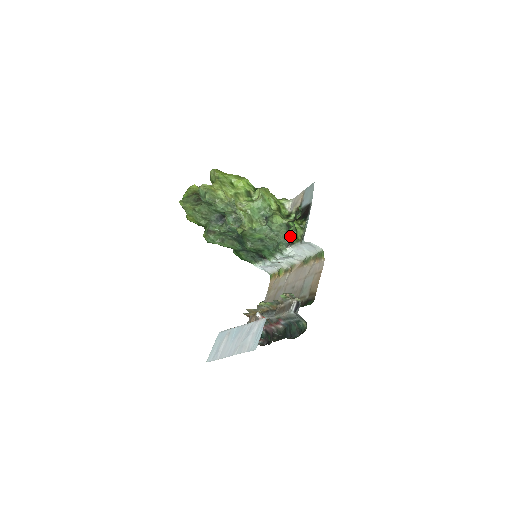
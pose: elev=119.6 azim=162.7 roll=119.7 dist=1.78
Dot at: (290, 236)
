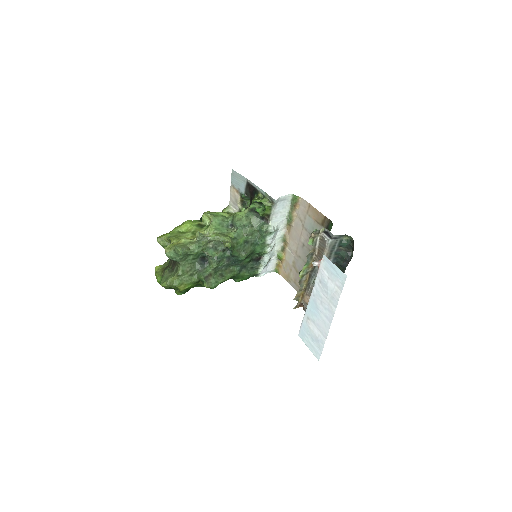
Dot at: (262, 213)
